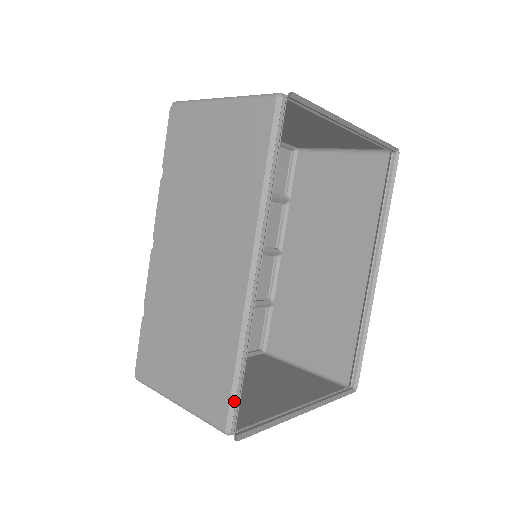
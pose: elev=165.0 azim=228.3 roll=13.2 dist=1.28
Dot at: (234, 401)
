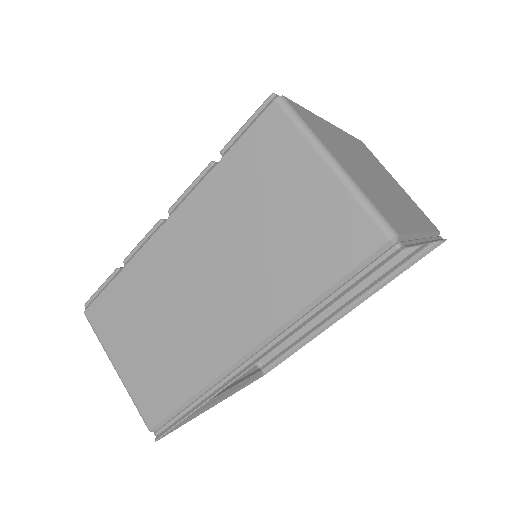
Dot at: (170, 418)
